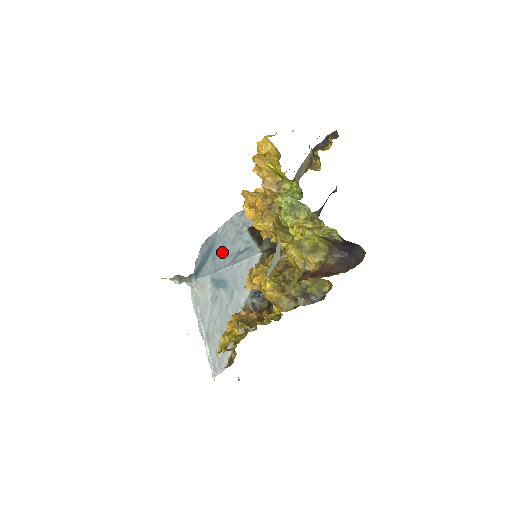
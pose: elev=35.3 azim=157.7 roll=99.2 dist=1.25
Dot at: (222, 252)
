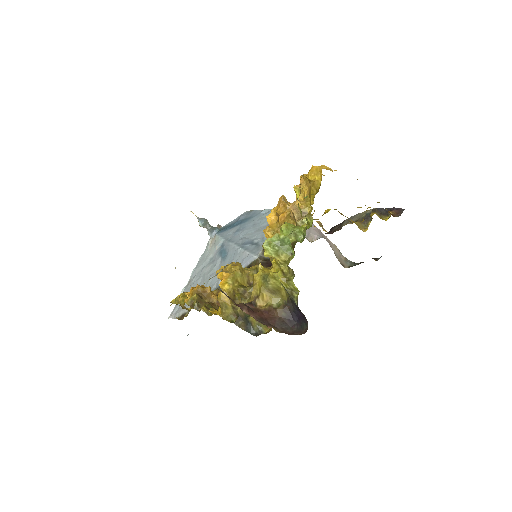
Dot at: (246, 230)
